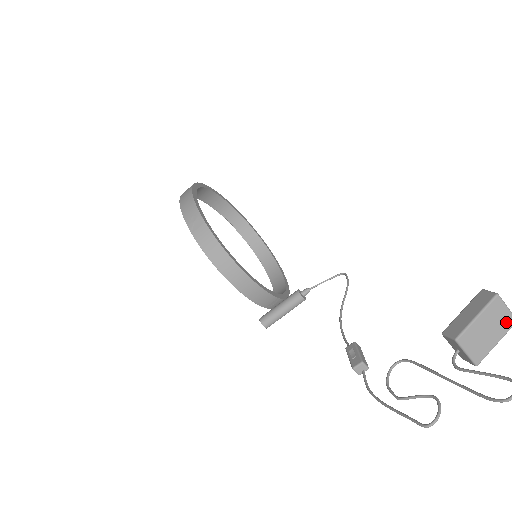
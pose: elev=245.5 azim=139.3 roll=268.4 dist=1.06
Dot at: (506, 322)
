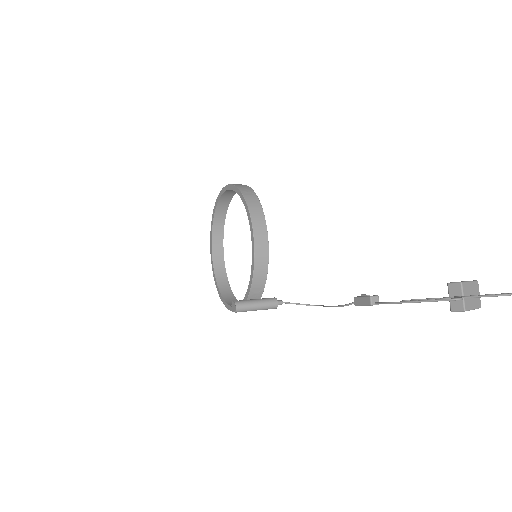
Dot at: (478, 301)
